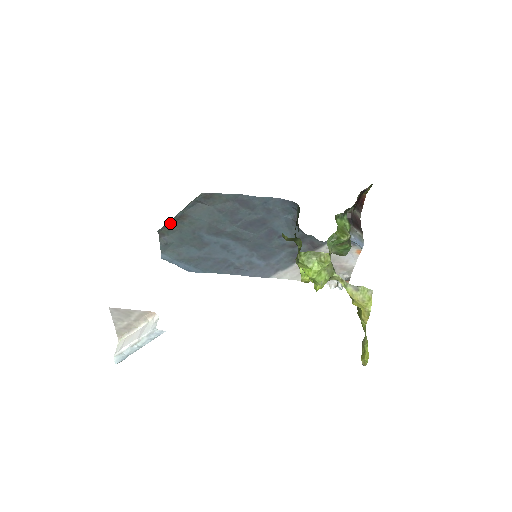
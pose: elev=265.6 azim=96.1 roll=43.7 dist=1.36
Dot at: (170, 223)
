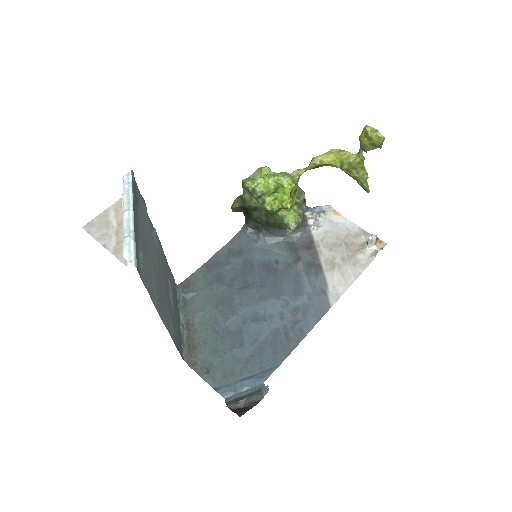
Dot at: (187, 343)
